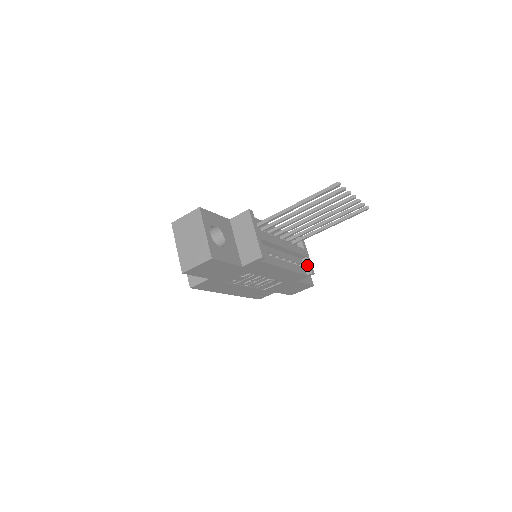
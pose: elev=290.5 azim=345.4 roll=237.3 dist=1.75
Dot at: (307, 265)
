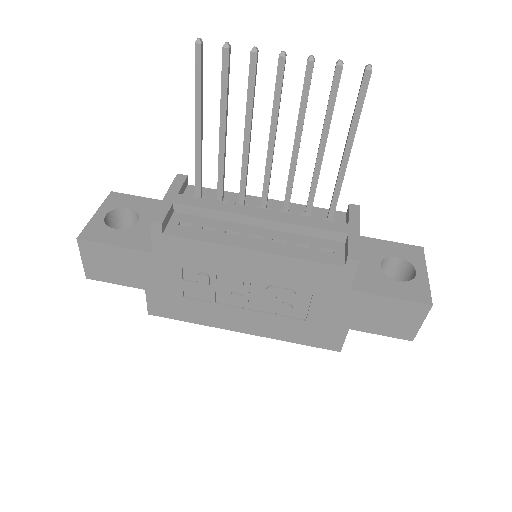
Dot at: (346, 248)
